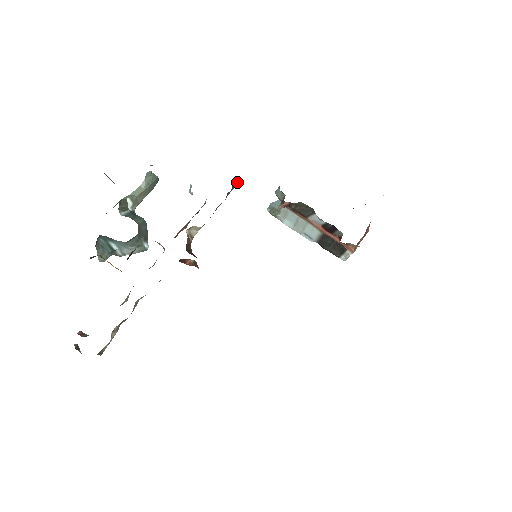
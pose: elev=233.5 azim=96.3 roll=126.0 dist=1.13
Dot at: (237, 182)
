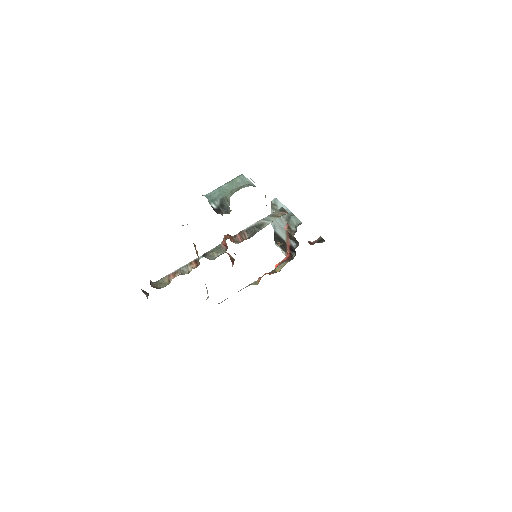
Dot at: occluded
